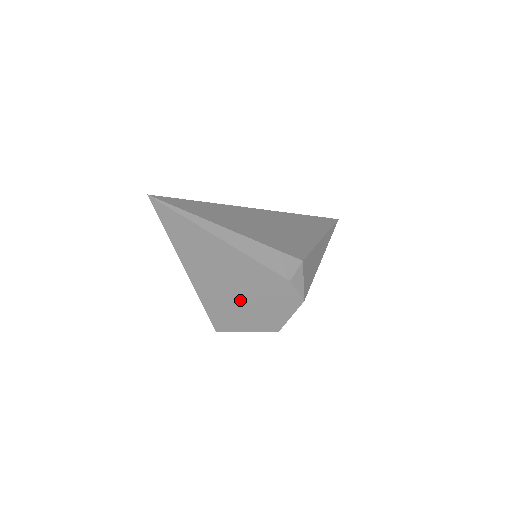
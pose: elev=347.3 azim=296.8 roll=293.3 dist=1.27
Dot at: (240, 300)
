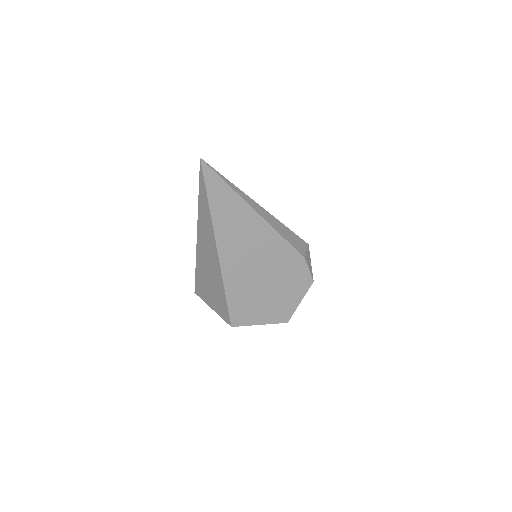
Dot at: (260, 283)
